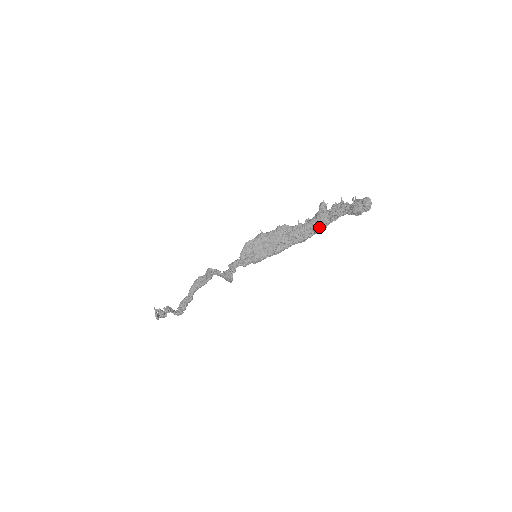
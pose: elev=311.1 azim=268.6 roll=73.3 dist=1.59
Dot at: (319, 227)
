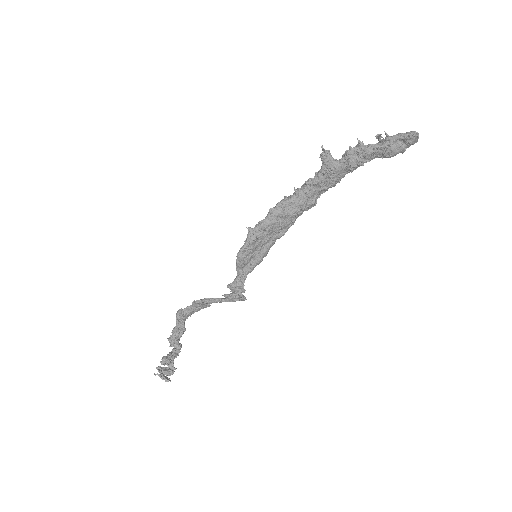
Dot at: (333, 185)
